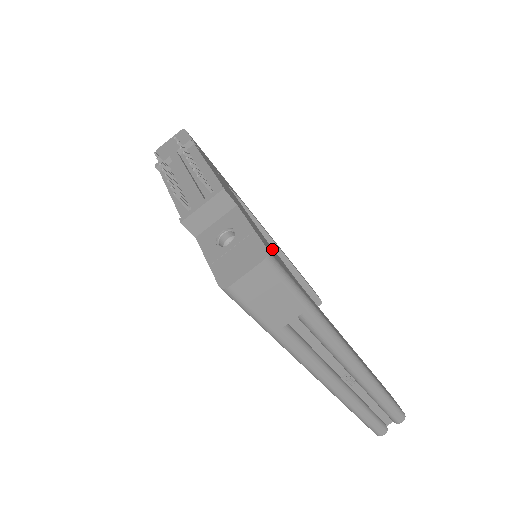
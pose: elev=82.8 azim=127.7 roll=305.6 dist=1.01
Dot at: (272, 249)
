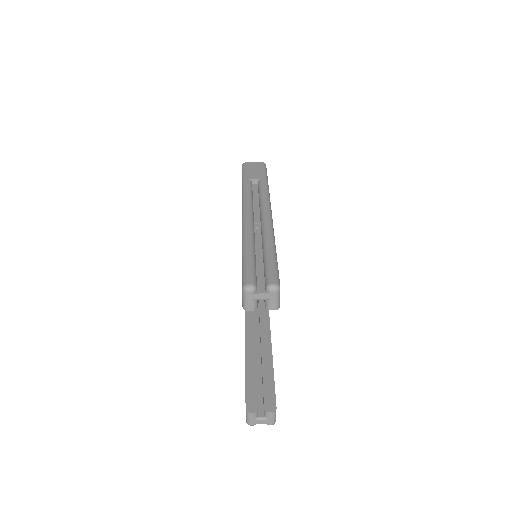
Dot at: occluded
